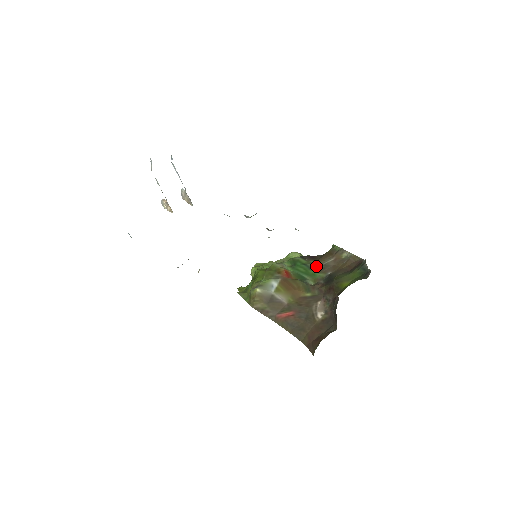
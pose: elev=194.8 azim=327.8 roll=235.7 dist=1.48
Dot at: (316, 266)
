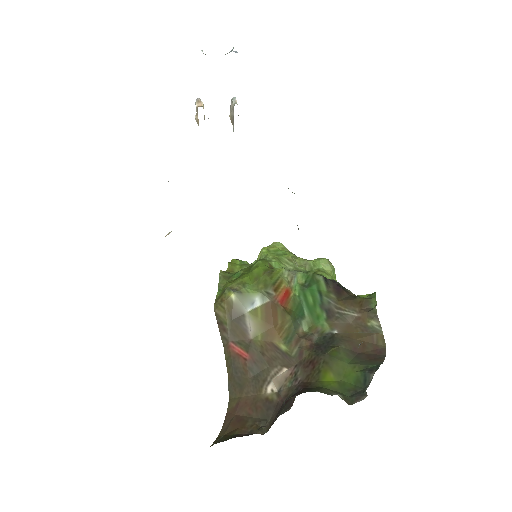
Dot at: (331, 307)
